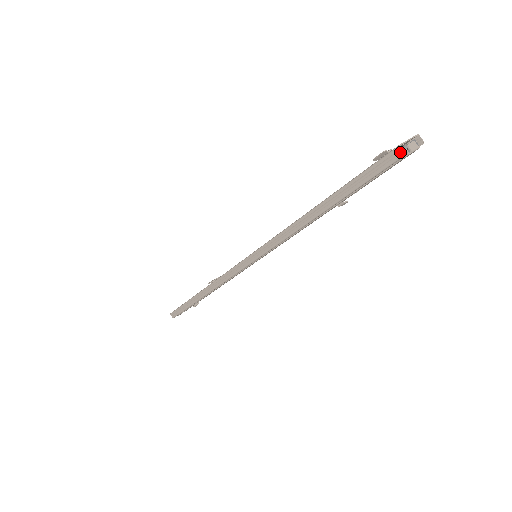
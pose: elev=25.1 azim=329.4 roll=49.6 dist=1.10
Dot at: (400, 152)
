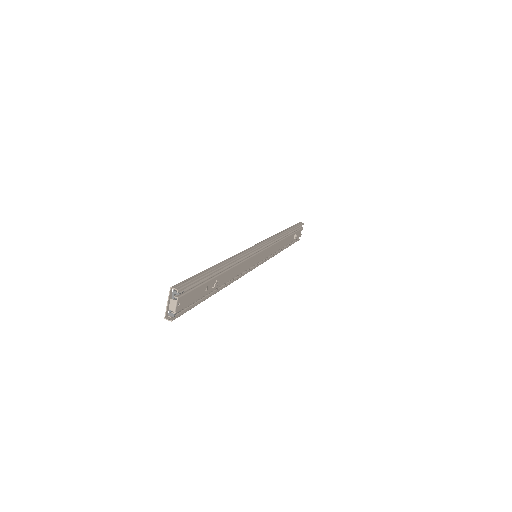
Dot at: (169, 320)
